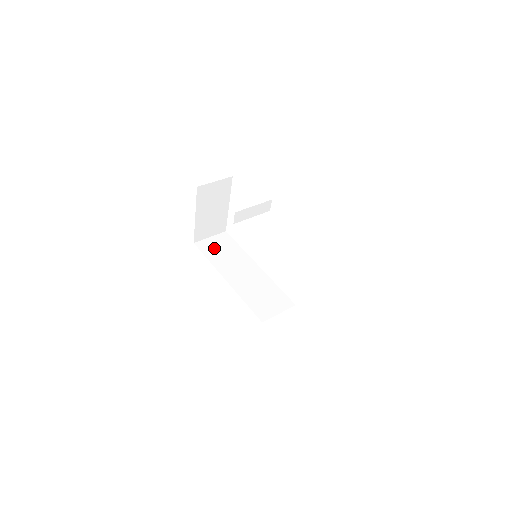
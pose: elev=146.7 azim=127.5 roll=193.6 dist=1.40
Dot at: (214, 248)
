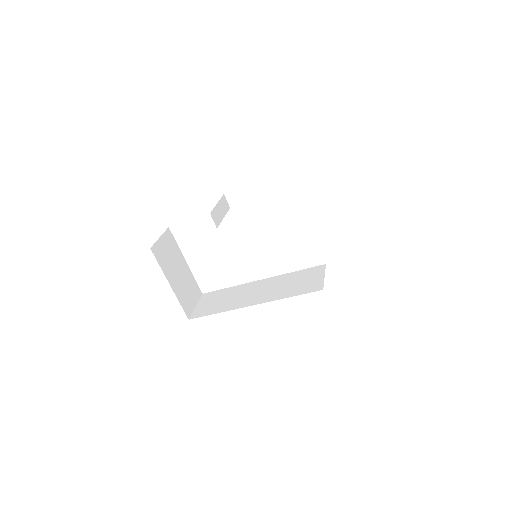
Dot at: (210, 306)
